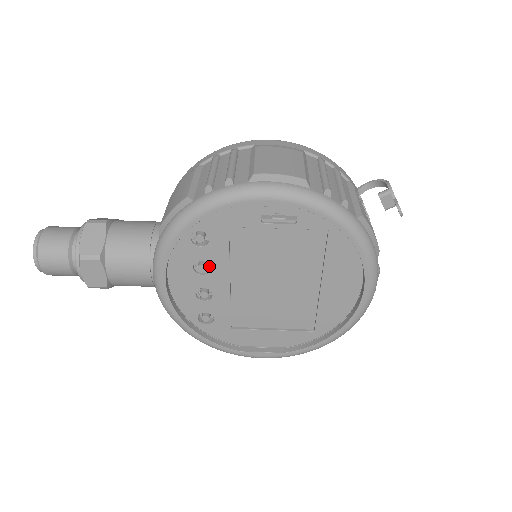
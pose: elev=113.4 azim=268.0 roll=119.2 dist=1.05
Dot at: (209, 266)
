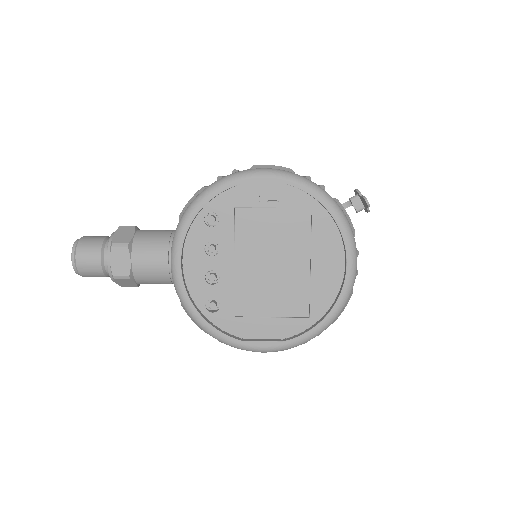
Dot at: (217, 251)
